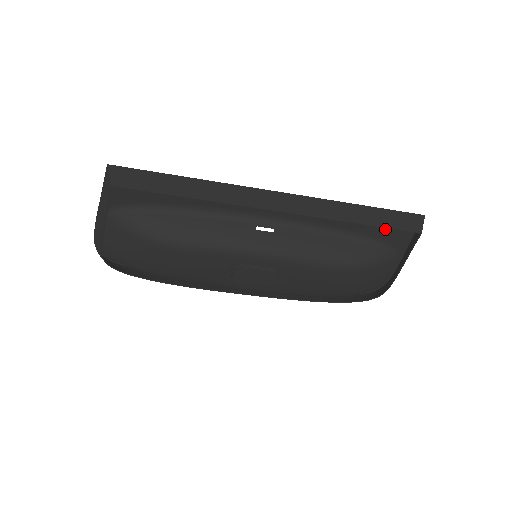
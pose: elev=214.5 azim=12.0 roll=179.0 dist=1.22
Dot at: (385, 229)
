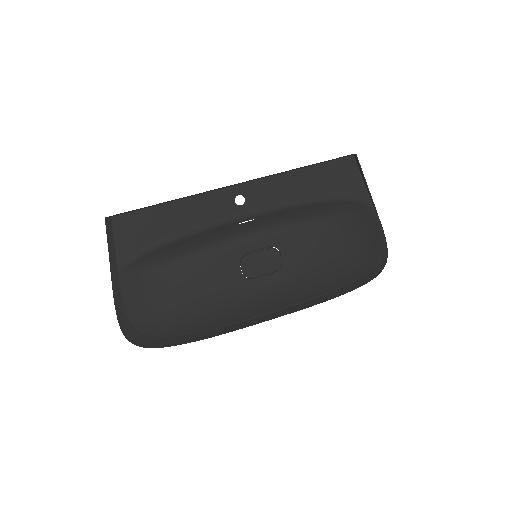
Dot at: (337, 183)
